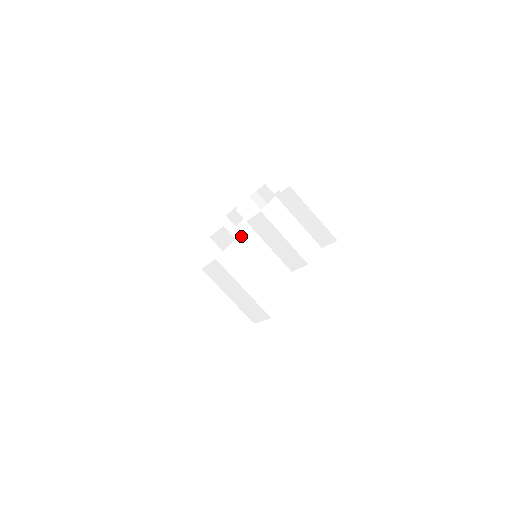
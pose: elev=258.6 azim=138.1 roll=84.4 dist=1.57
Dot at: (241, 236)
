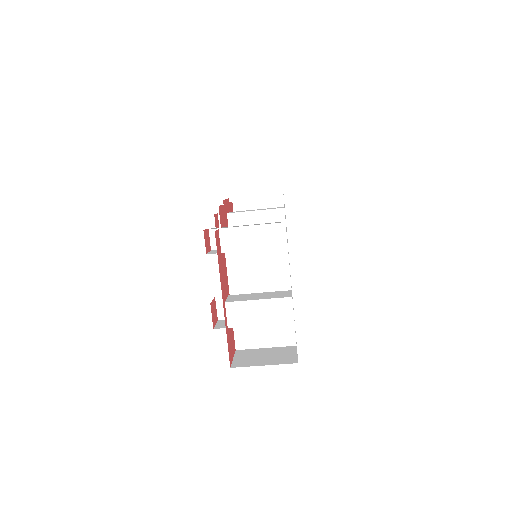
Dot at: (232, 266)
